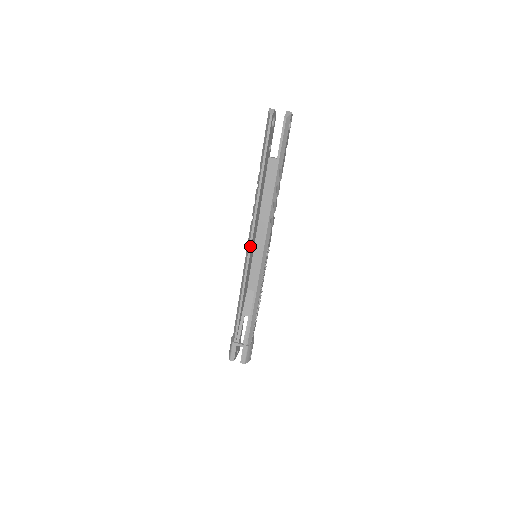
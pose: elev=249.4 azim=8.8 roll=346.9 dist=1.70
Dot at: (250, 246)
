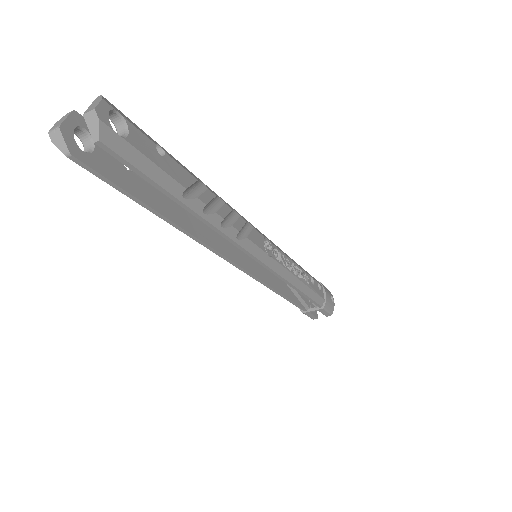
Dot at: (239, 268)
